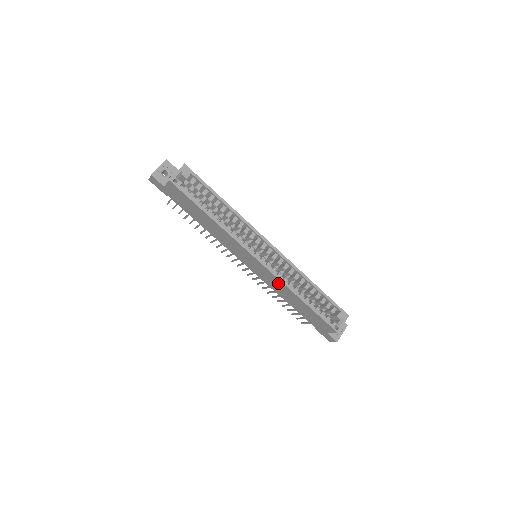
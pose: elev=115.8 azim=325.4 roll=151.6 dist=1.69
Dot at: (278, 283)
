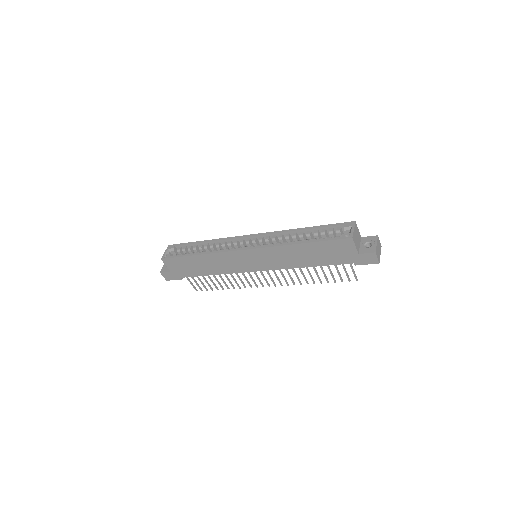
Dot at: (277, 253)
